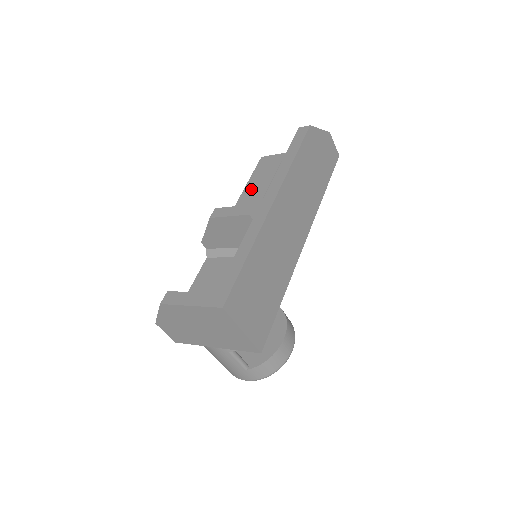
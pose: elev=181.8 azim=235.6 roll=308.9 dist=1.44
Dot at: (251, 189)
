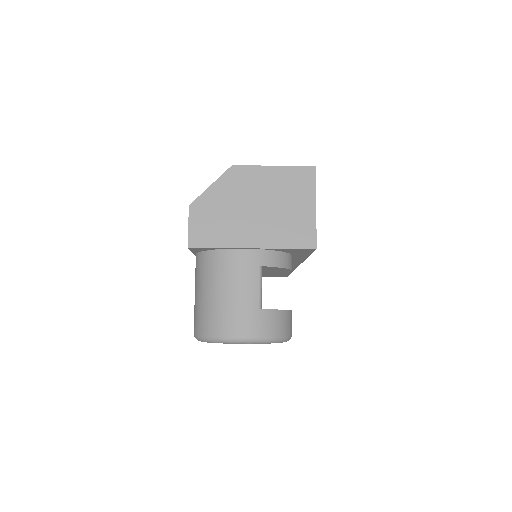
Dot at: occluded
